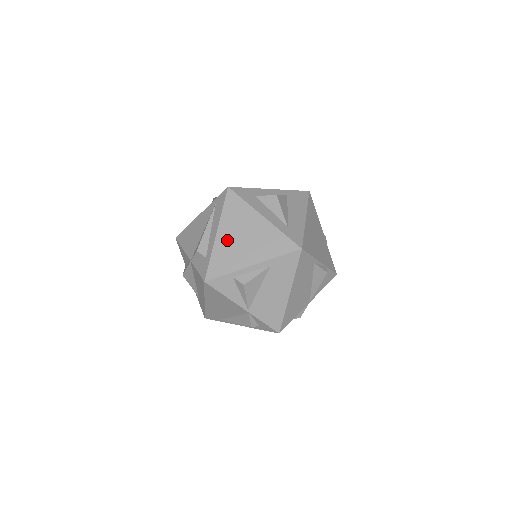
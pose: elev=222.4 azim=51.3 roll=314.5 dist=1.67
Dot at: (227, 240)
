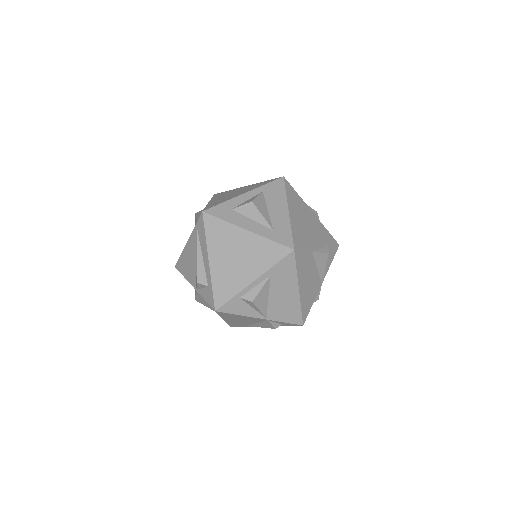
Dot at: (221, 265)
